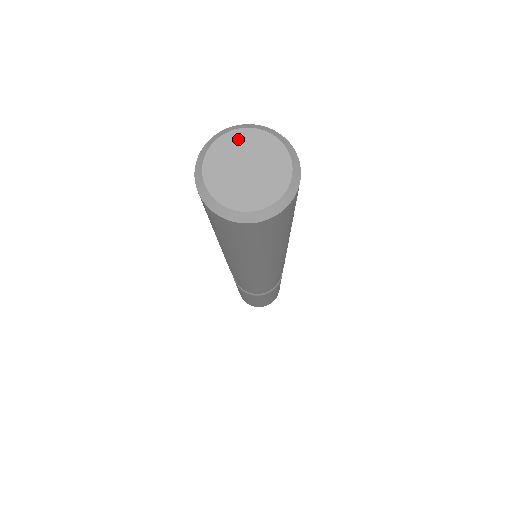
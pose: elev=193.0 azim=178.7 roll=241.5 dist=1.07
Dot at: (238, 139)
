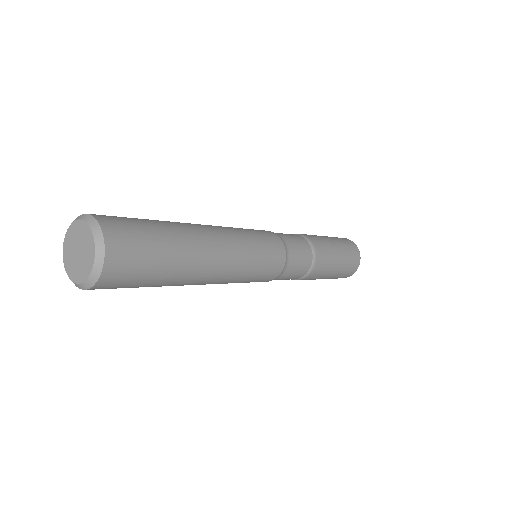
Dot at: (67, 244)
